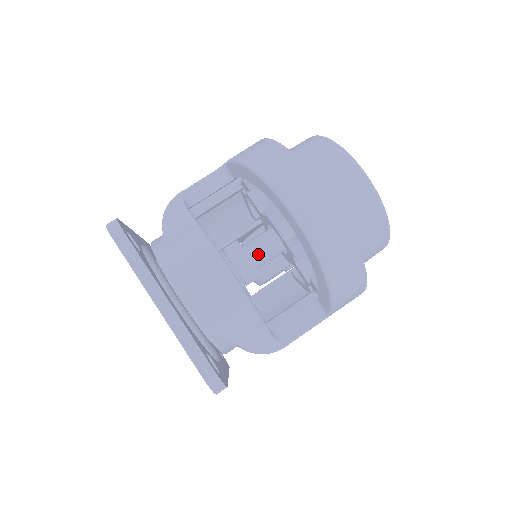
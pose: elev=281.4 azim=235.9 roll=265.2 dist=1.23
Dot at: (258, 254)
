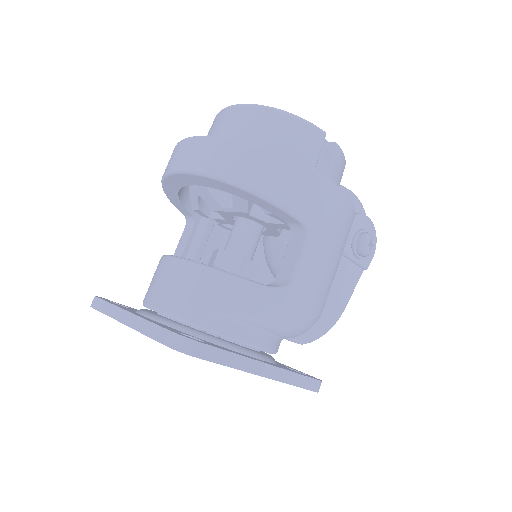
Dot at: (232, 244)
